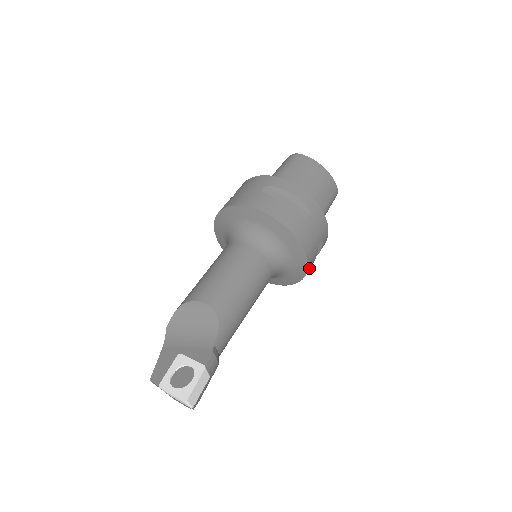
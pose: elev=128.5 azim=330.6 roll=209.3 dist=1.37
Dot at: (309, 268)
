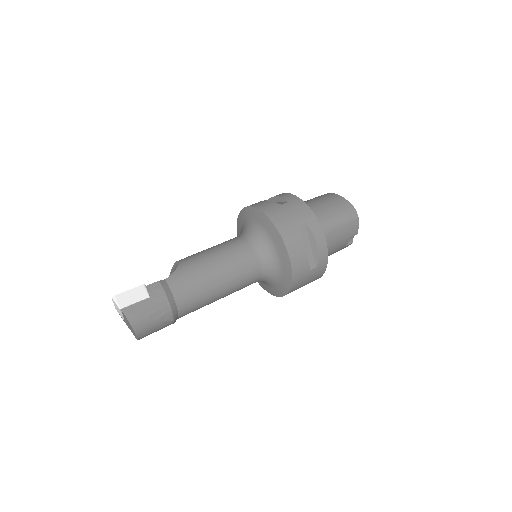
Dot at: (292, 247)
